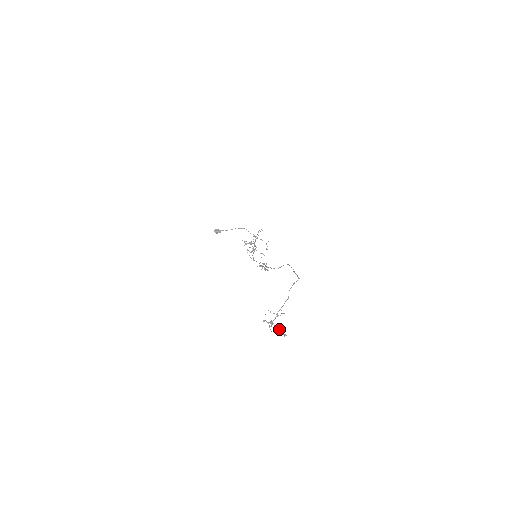
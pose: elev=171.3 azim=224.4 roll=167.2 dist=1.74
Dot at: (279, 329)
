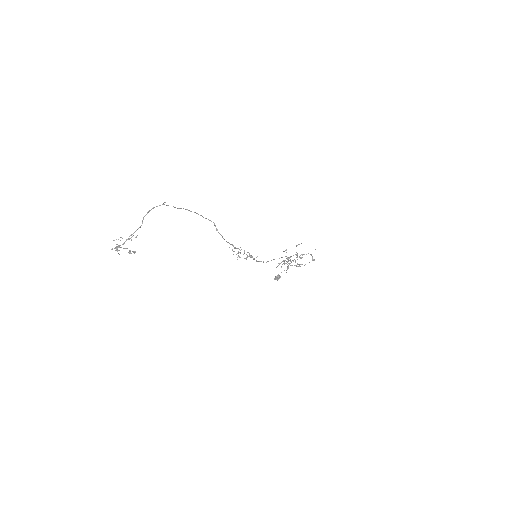
Dot at: occluded
